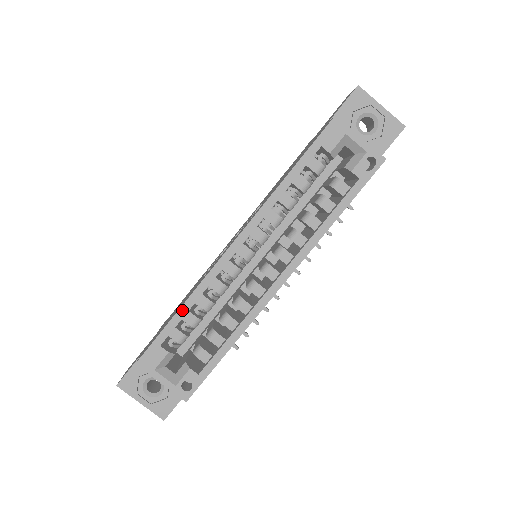
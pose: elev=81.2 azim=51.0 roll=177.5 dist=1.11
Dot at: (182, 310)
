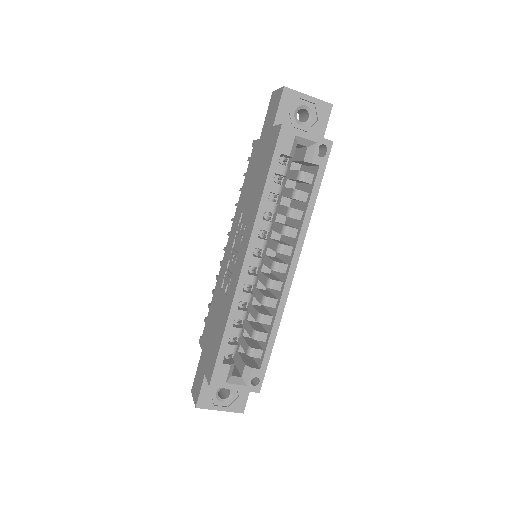
Dot at: (227, 329)
